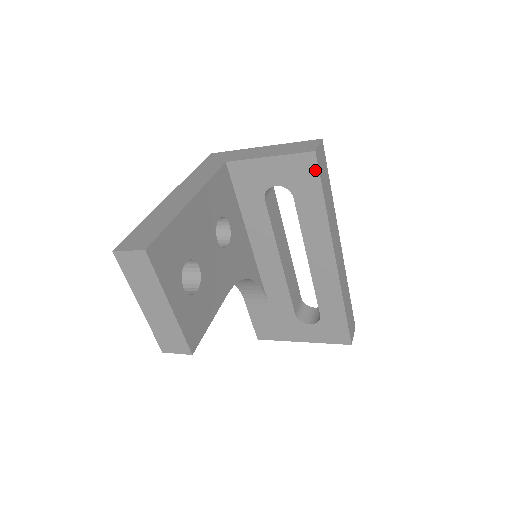
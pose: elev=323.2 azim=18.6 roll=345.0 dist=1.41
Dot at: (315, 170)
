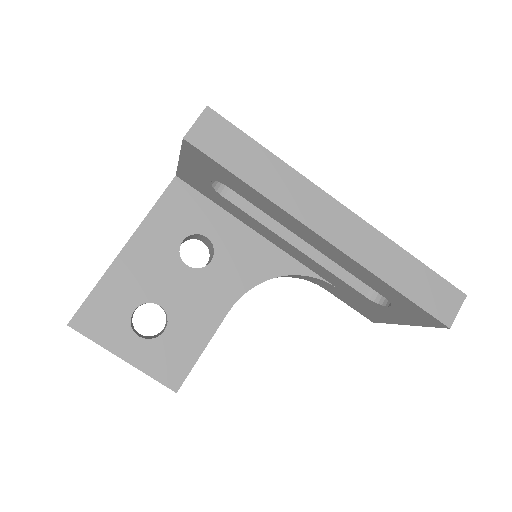
Dot at: (204, 156)
